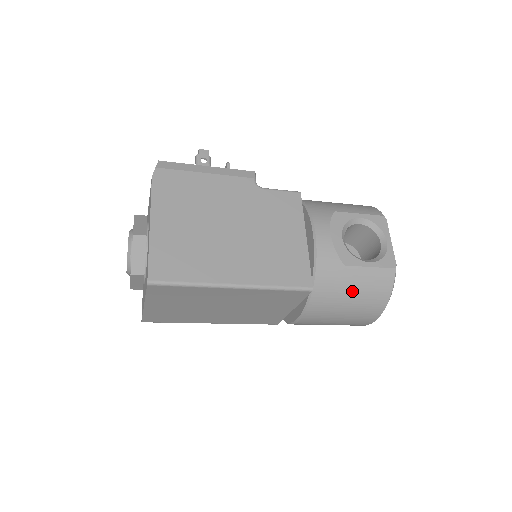
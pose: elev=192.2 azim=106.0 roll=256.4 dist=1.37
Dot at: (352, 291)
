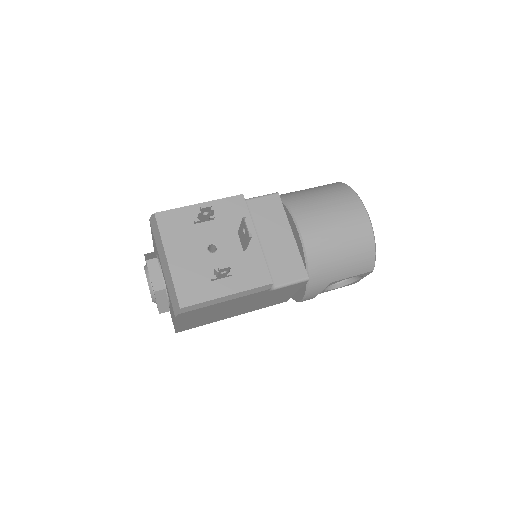
Dot at: occluded
